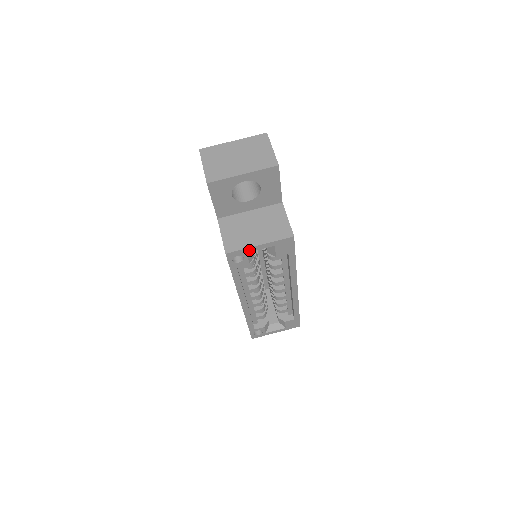
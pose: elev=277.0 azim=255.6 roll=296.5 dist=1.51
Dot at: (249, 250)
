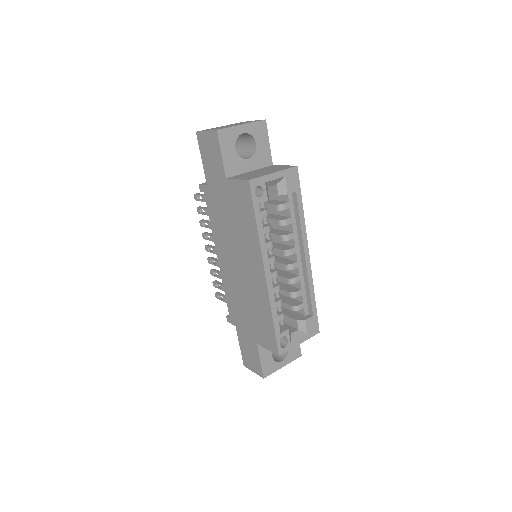
Dot at: (266, 179)
